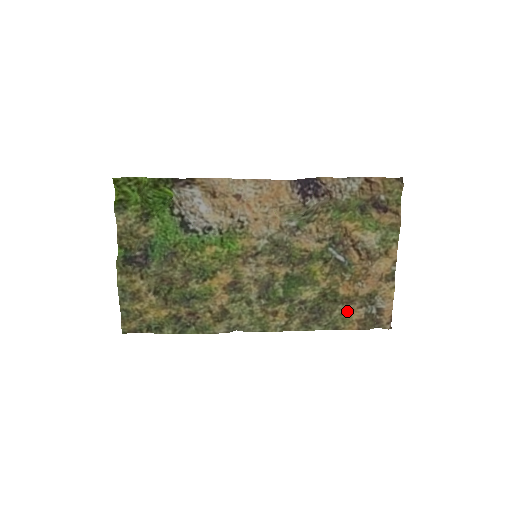
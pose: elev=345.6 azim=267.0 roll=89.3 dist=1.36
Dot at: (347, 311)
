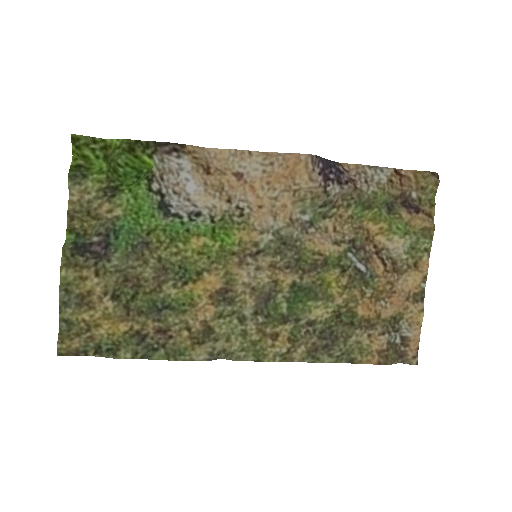
Dot at: (366, 338)
